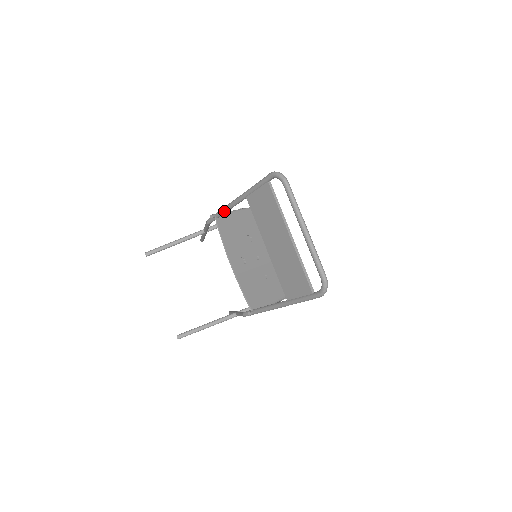
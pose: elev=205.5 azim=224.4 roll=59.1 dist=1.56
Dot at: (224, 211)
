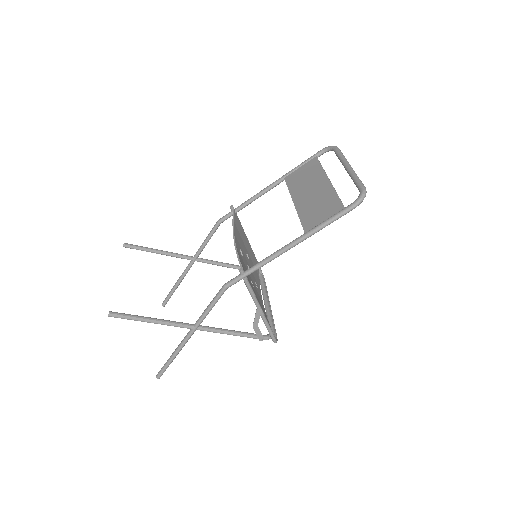
Dot at: (249, 200)
